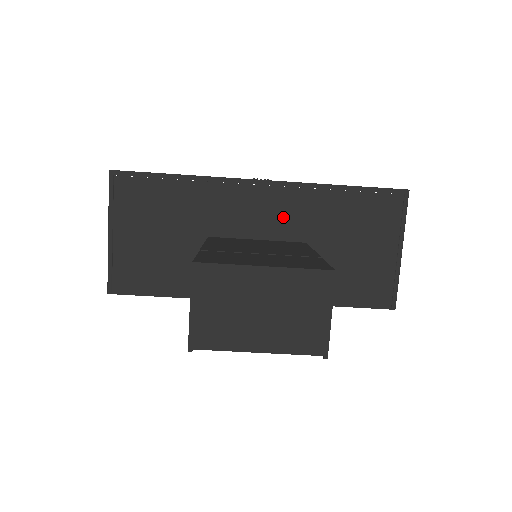
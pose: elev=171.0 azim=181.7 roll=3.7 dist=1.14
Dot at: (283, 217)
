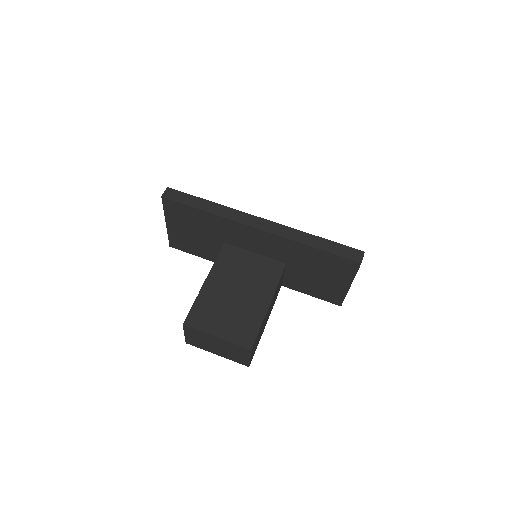
Dot at: (272, 249)
